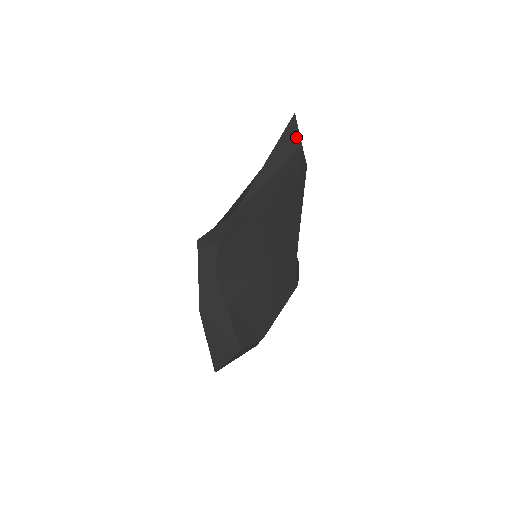
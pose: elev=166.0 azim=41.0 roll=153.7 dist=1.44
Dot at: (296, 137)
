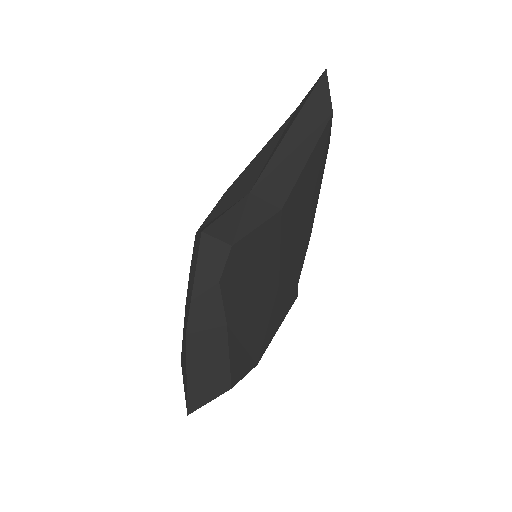
Dot at: (327, 102)
